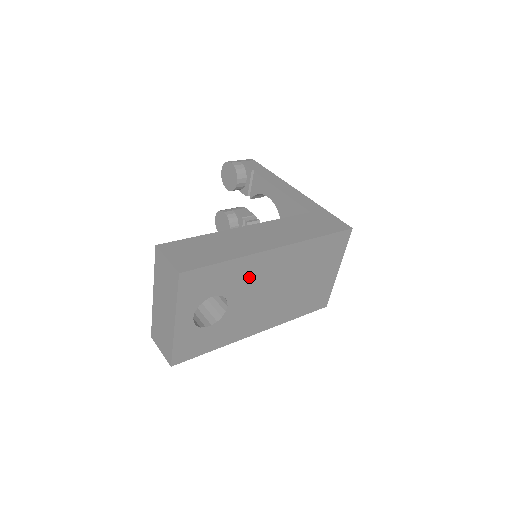
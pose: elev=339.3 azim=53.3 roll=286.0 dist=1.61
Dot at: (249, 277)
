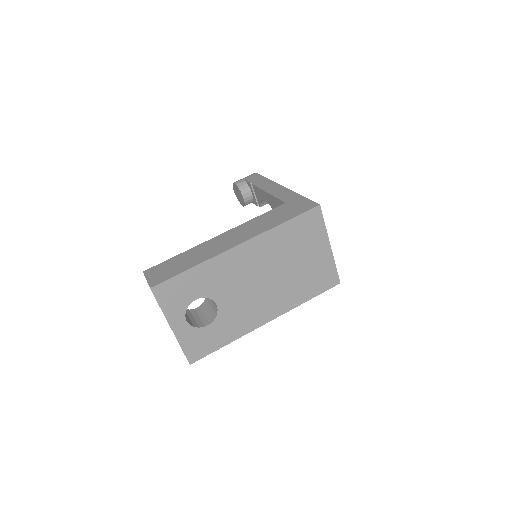
Dot at: (224, 276)
